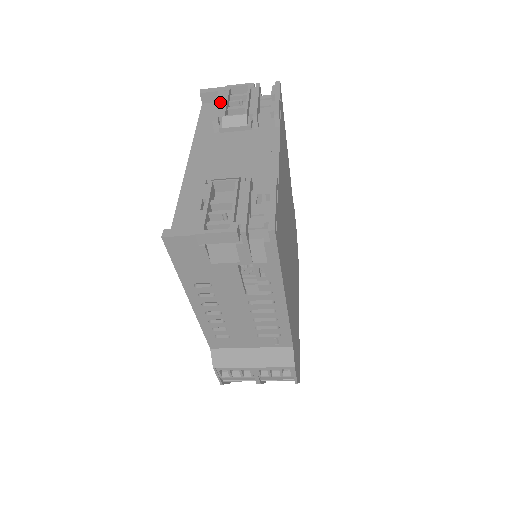
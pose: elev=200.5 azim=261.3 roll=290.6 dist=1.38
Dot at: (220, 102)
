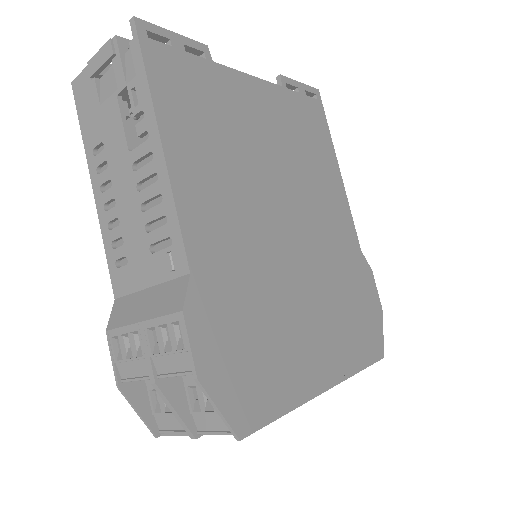
Dot at: occluded
